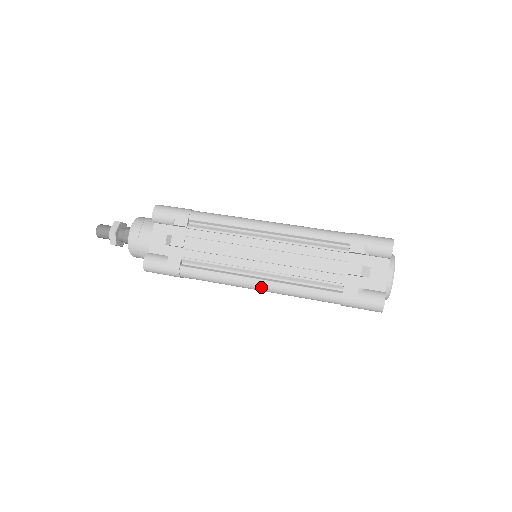
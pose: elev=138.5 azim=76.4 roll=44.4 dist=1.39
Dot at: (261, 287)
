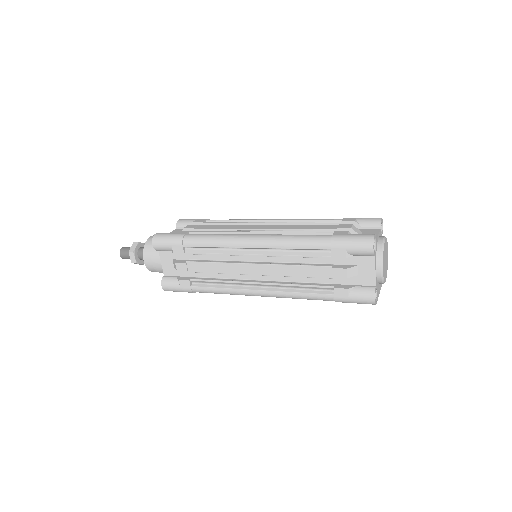
Dot at: (255, 239)
